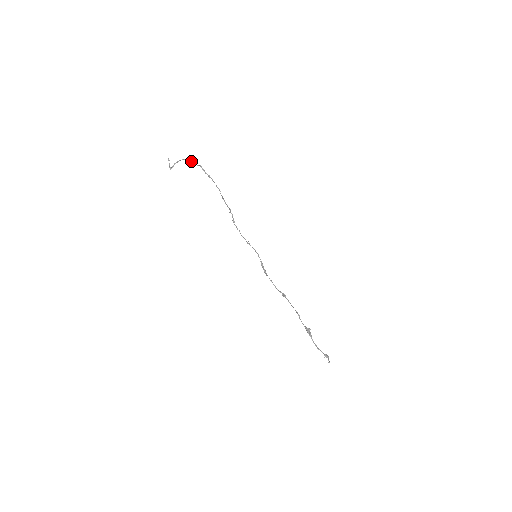
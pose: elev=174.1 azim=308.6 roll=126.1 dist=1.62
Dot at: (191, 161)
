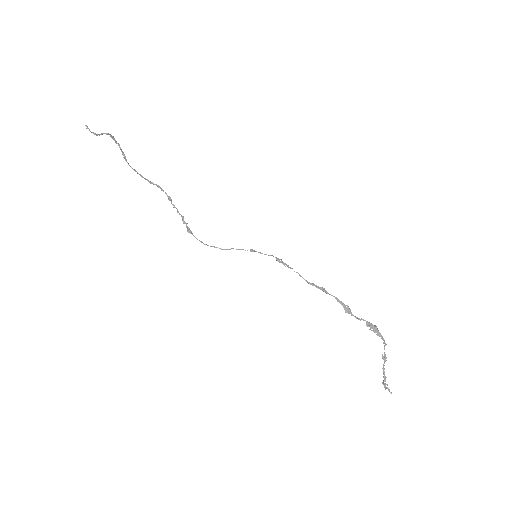
Dot at: occluded
